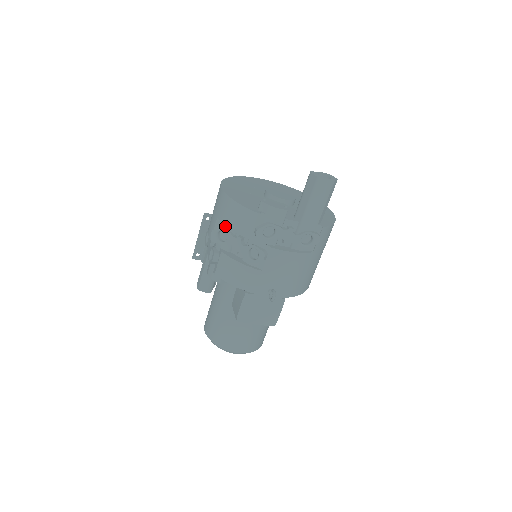
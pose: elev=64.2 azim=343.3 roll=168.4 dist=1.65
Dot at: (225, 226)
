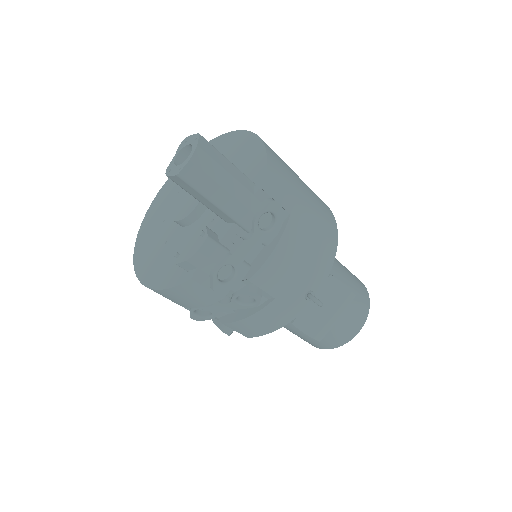
Dot at: occluded
